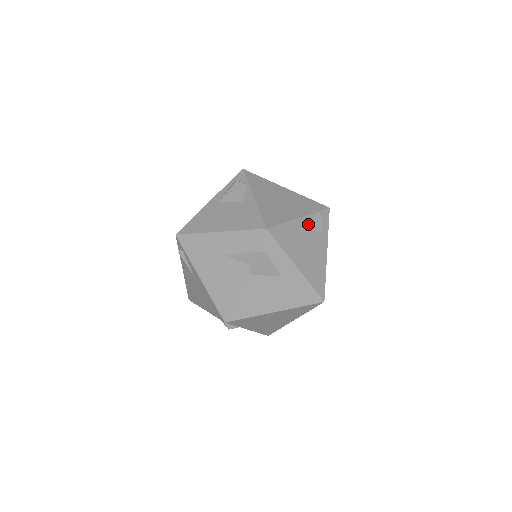
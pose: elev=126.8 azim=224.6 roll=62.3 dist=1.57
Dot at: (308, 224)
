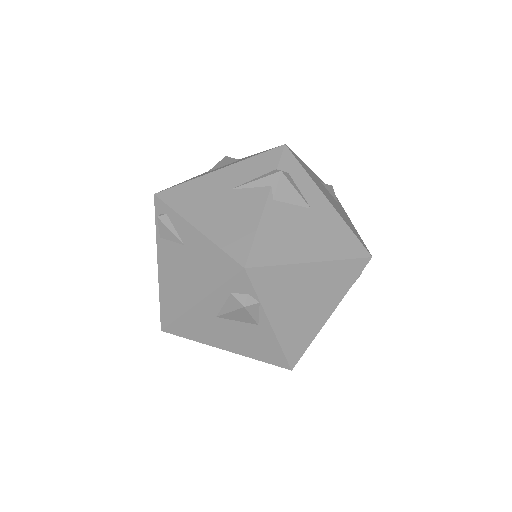
Dot at: (322, 183)
